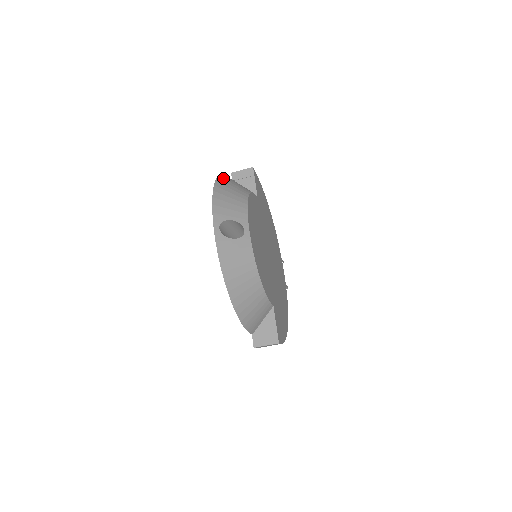
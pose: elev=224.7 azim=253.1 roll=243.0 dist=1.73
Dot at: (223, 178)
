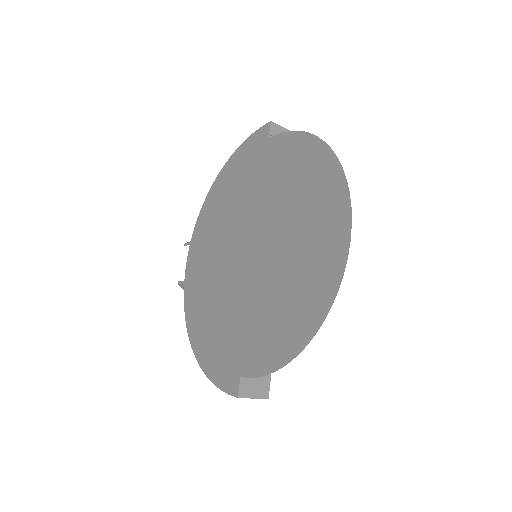
Dot at: occluded
